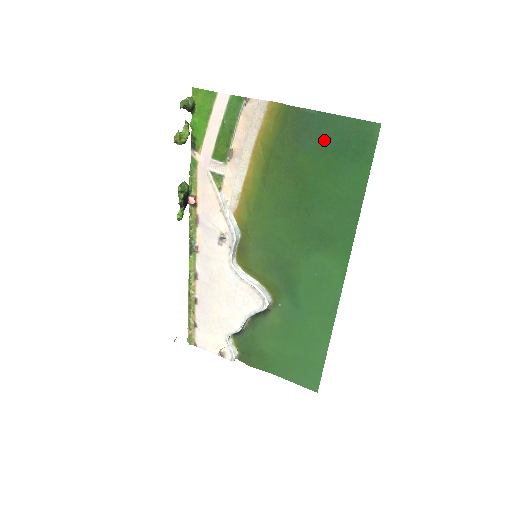
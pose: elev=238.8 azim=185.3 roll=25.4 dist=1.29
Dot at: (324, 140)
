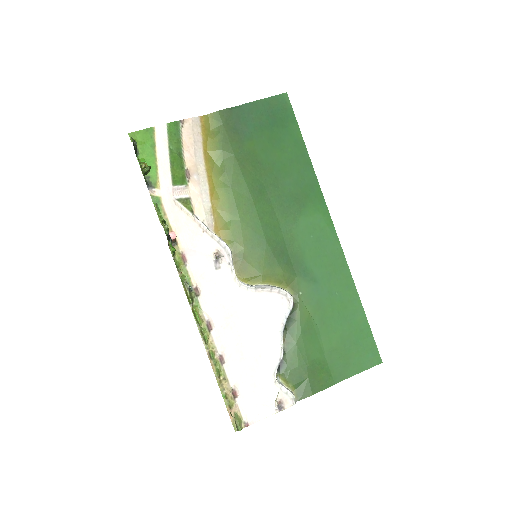
Dot at: (256, 123)
